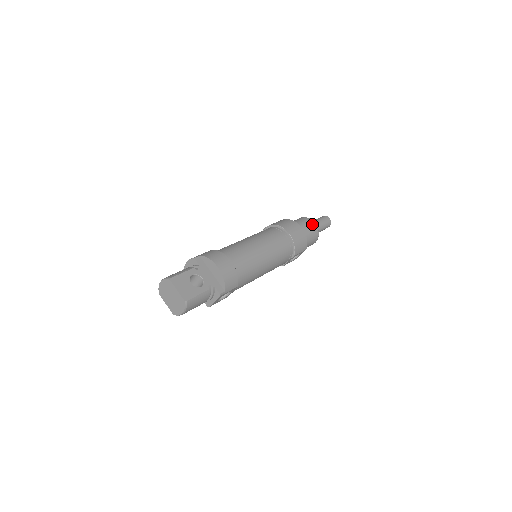
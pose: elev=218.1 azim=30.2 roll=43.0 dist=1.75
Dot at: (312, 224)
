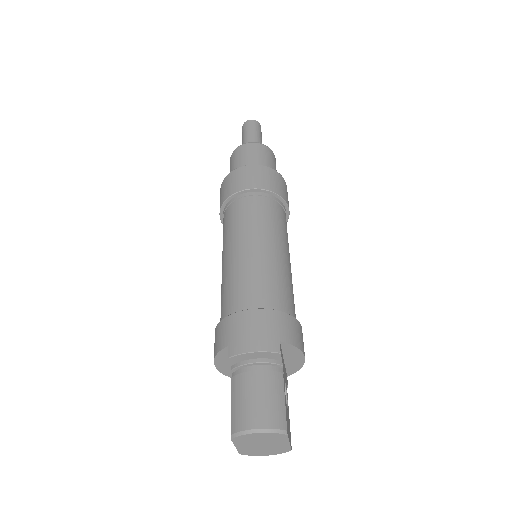
Dot at: occluded
